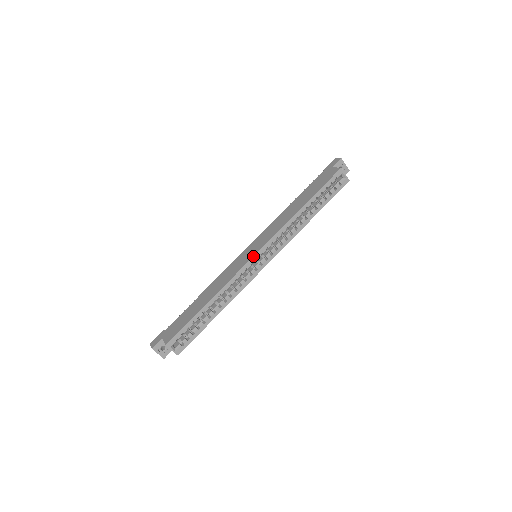
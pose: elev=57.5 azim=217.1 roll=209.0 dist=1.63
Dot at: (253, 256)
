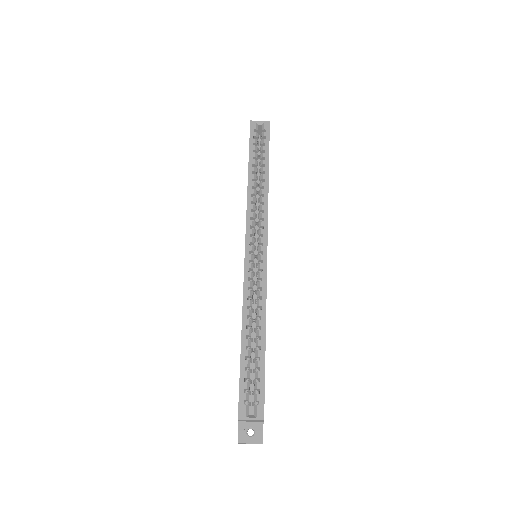
Dot at: occluded
